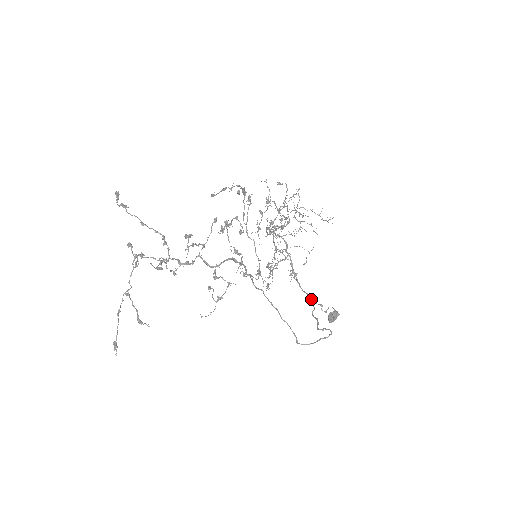
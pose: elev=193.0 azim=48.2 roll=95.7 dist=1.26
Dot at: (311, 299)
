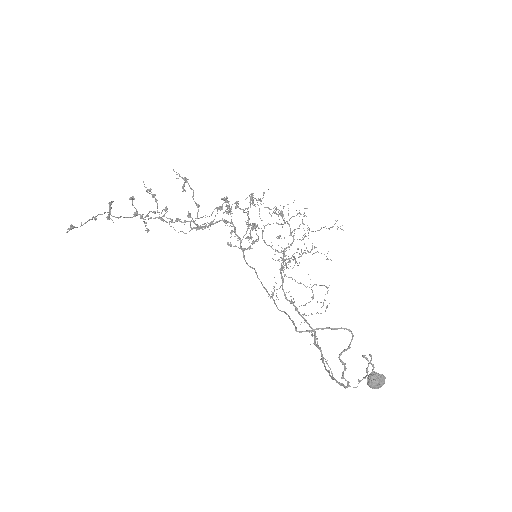
Dot at: occluded
